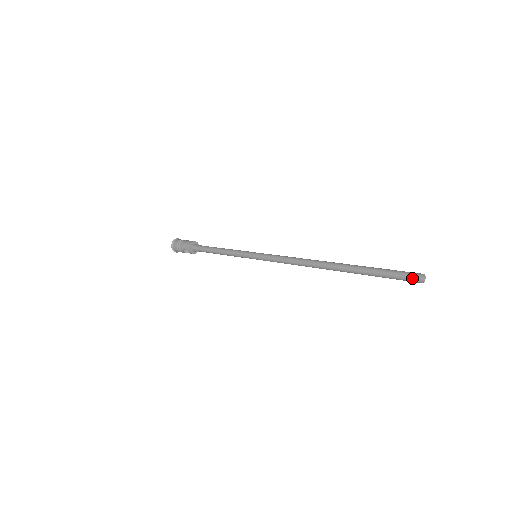
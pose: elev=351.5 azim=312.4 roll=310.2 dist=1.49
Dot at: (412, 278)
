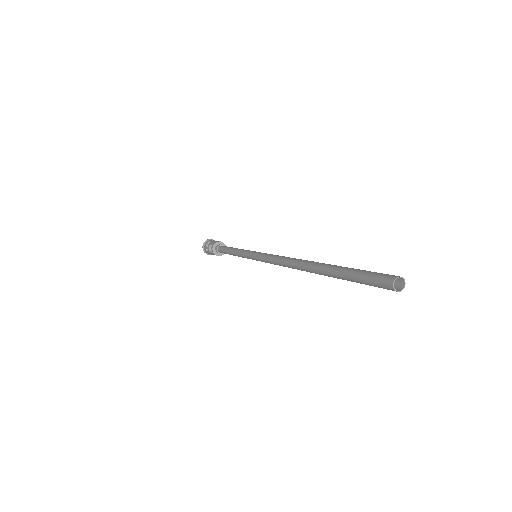
Dot at: (385, 276)
